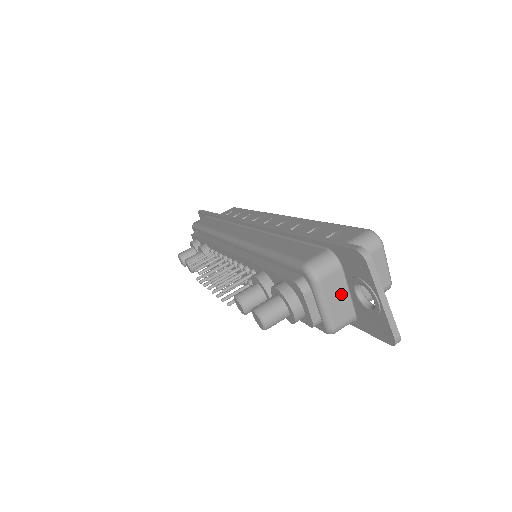
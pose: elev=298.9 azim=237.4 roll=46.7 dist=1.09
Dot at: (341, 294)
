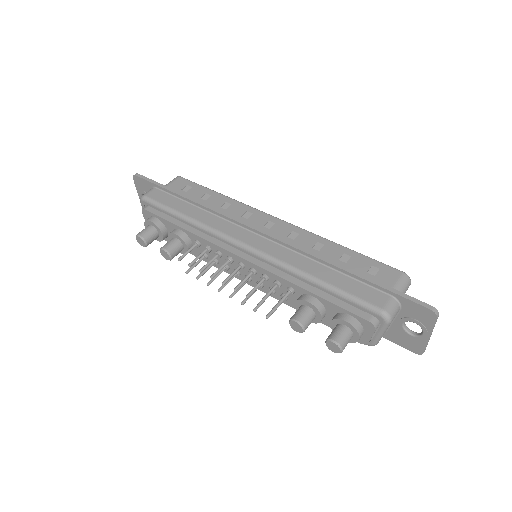
Dot at: occluded
